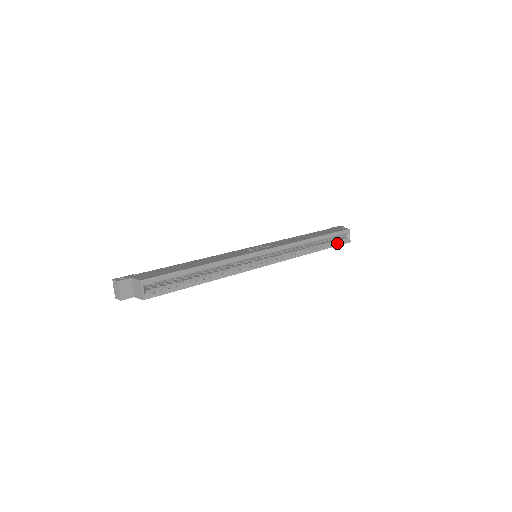
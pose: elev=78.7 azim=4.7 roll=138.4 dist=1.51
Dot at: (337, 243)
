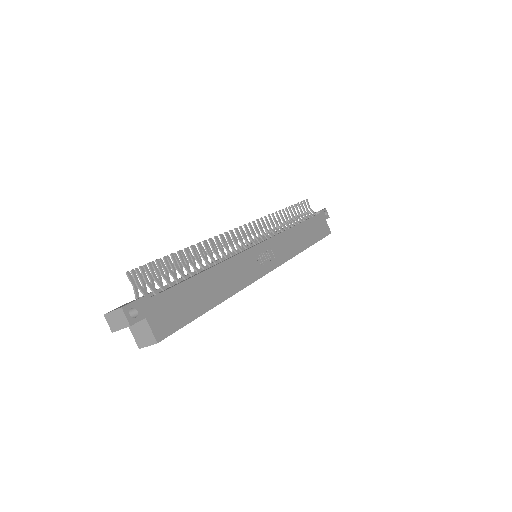
Dot at: occluded
